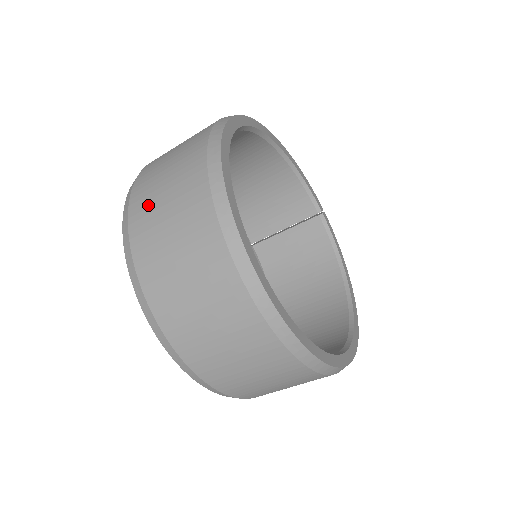
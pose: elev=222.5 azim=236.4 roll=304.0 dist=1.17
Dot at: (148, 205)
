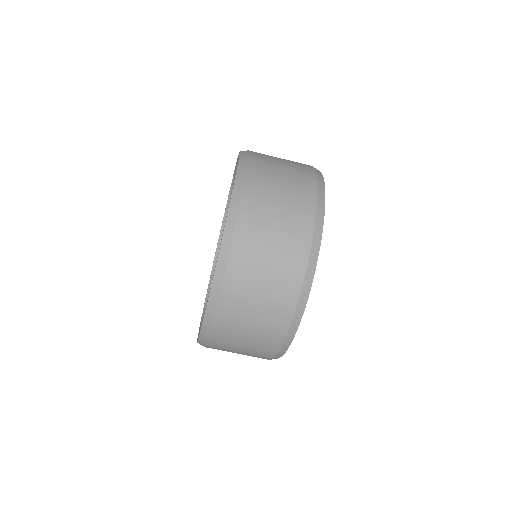
Dot at: (267, 156)
